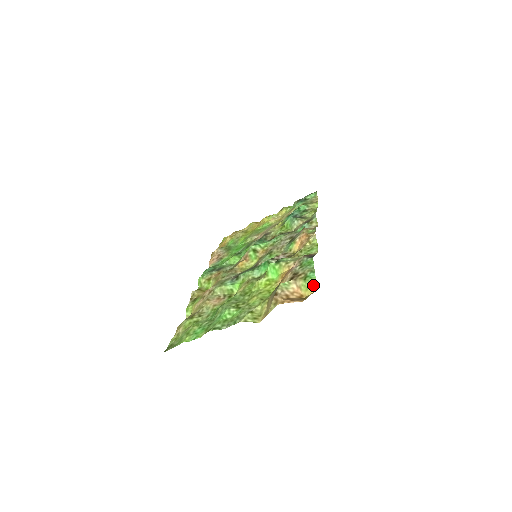
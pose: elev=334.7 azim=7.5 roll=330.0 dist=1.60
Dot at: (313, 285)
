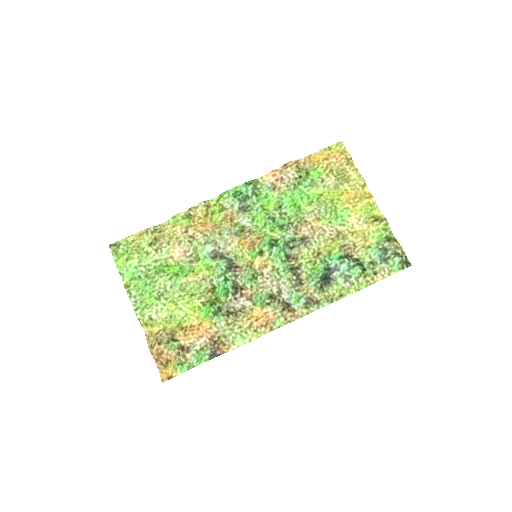
Dot at: (174, 373)
